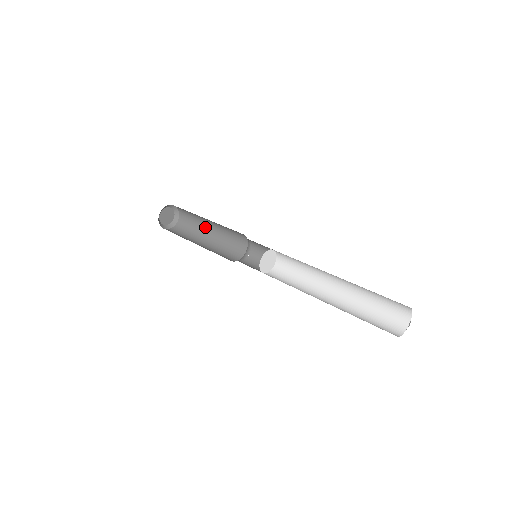
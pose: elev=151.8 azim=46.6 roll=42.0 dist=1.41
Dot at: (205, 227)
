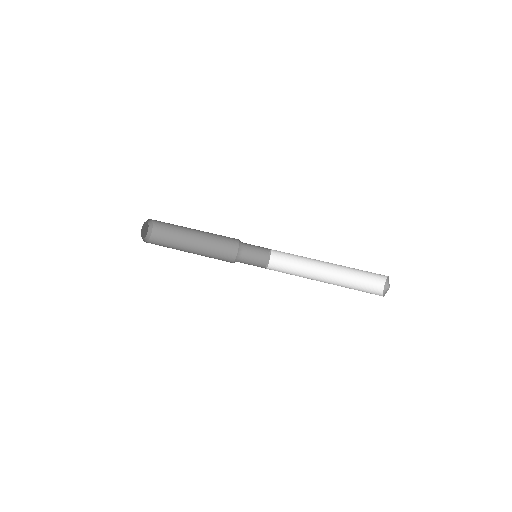
Dot at: (188, 234)
